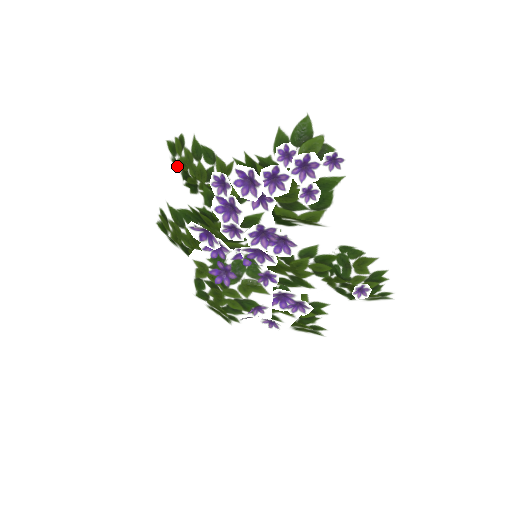
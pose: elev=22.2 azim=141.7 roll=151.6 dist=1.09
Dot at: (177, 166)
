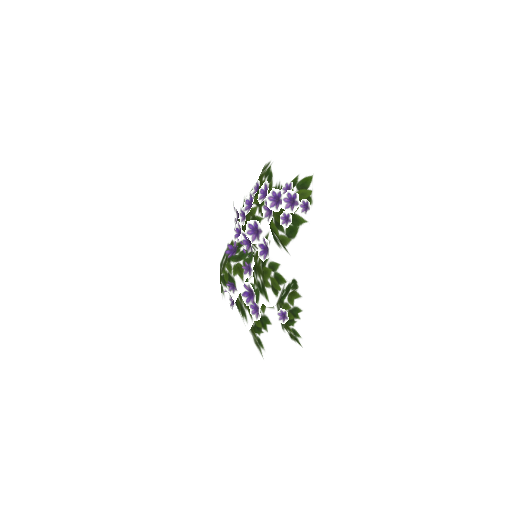
Dot at: occluded
